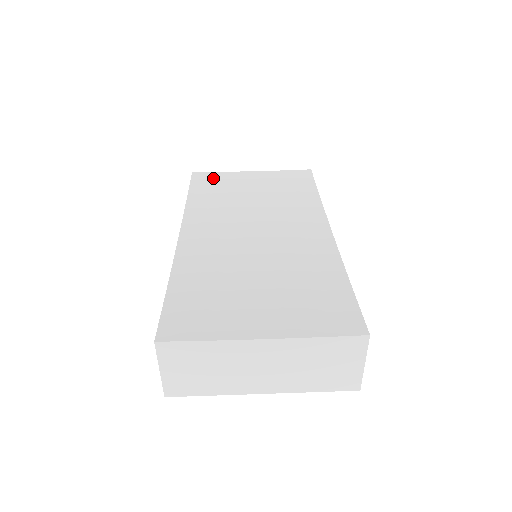
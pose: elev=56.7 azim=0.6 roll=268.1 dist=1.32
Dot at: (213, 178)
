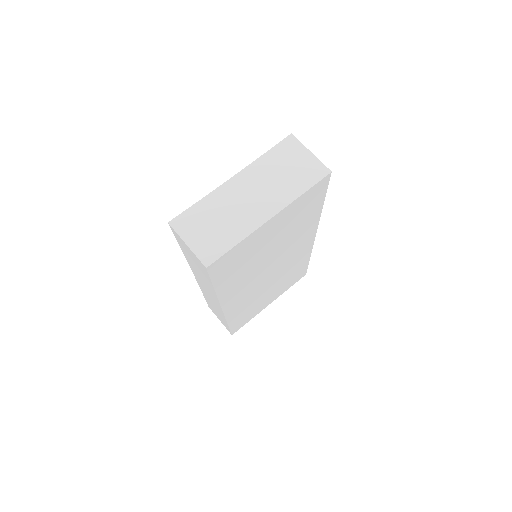
Dot at: occluded
